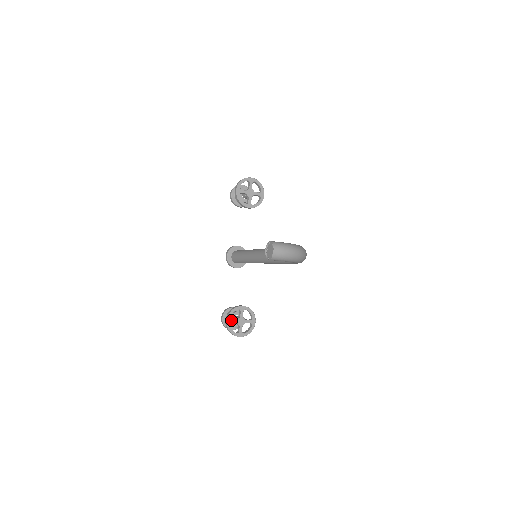
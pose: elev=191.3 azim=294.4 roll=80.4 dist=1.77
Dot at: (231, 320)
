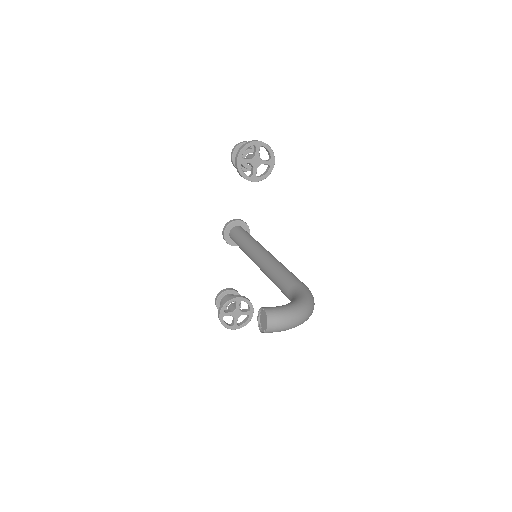
Dot at: (224, 313)
